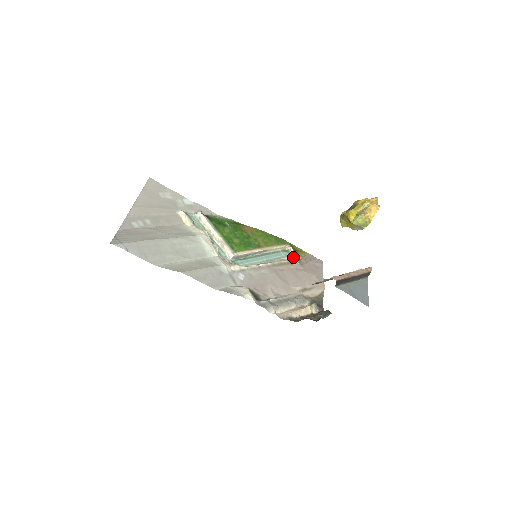
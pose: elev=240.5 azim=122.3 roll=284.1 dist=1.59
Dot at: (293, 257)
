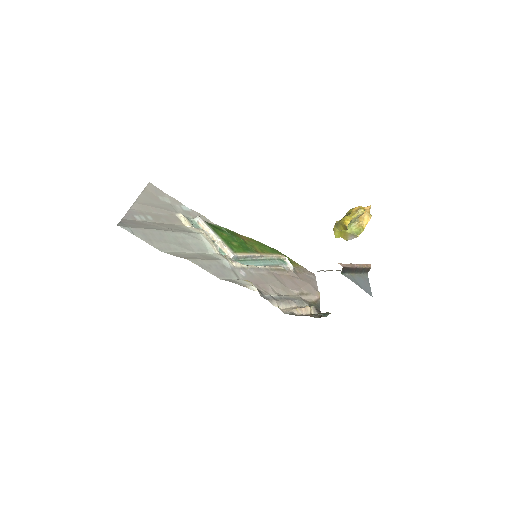
Dot at: (288, 266)
